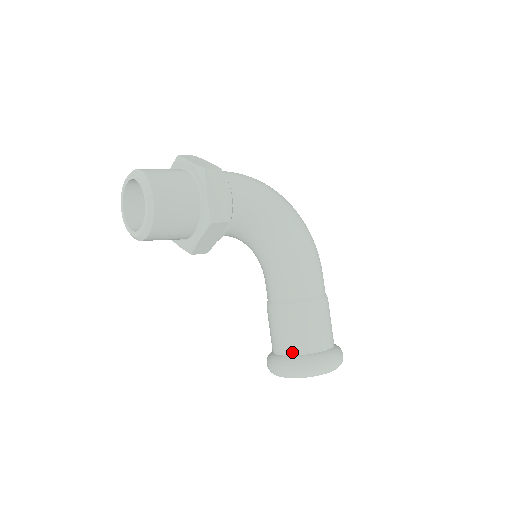
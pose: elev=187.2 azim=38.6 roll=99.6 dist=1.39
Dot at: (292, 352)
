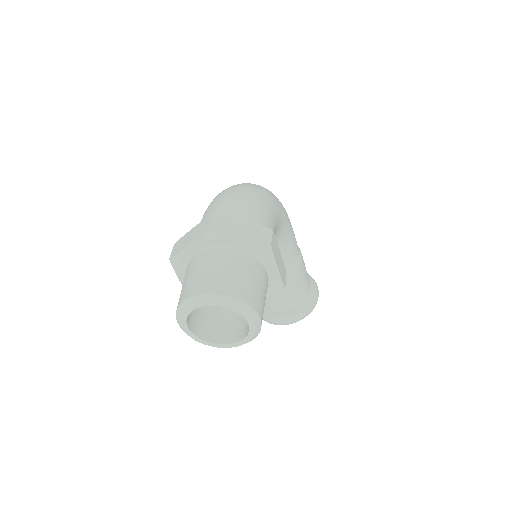
Dot at: (293, 306)
